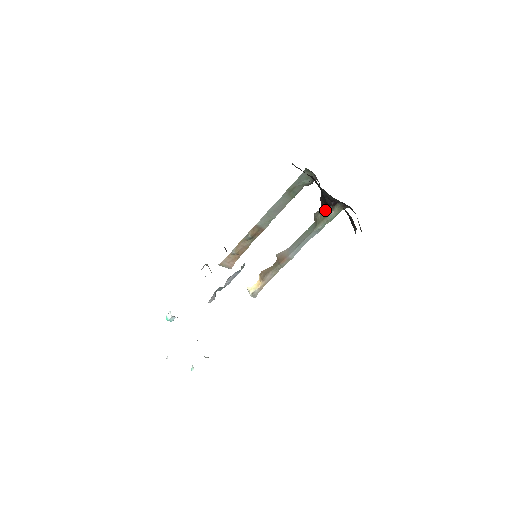
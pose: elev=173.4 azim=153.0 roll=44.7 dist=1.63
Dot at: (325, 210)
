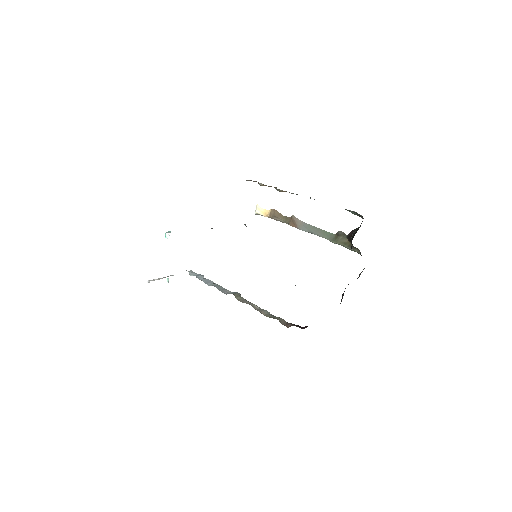
Dot at: (349, 240)
